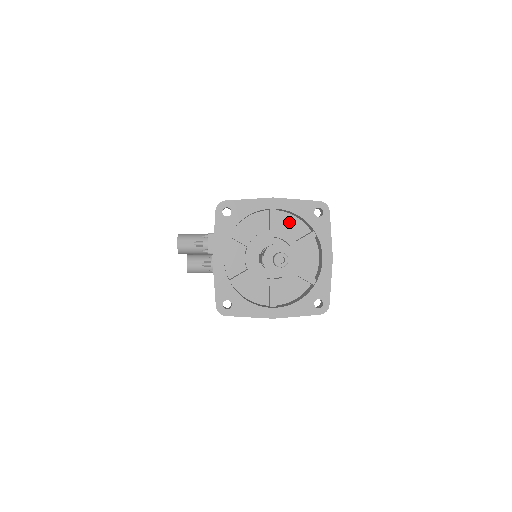
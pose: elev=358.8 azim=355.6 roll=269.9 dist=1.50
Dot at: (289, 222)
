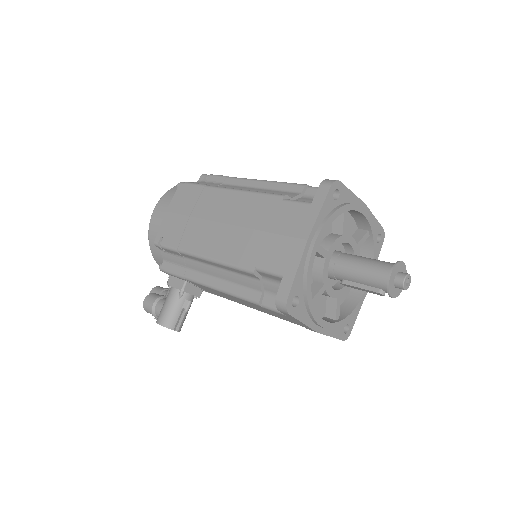
Dot at: occluded
